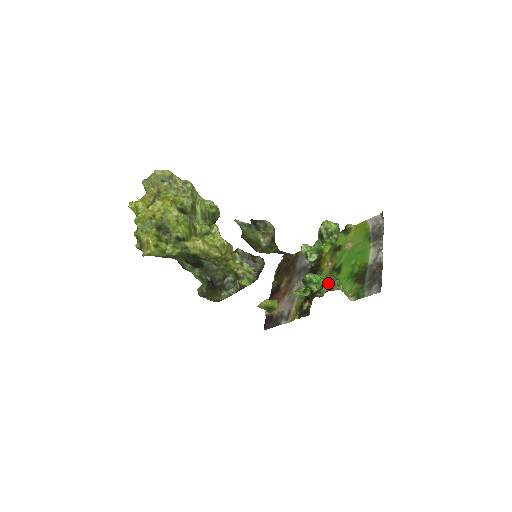
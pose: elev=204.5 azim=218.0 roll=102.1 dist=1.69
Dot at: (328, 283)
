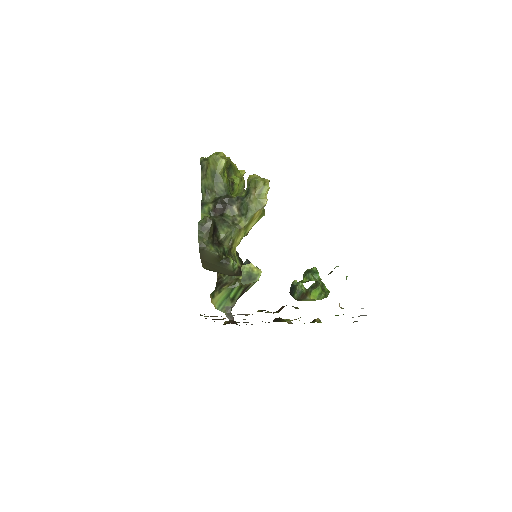
Dot at: occluded
